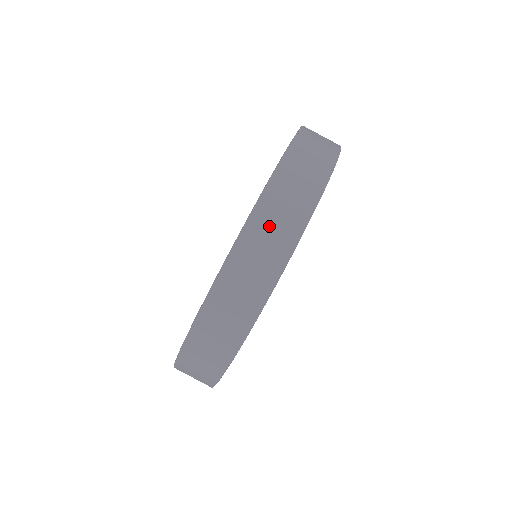
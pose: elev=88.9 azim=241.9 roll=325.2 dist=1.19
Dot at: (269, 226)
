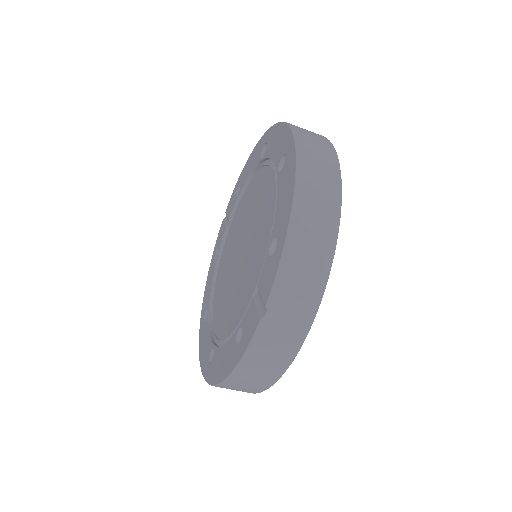
Dot at: (237, 388)
